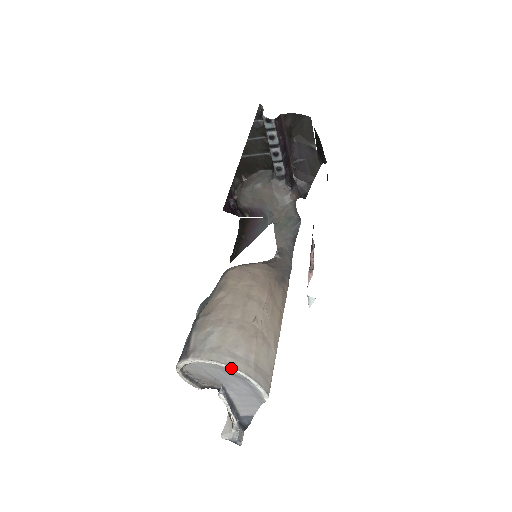
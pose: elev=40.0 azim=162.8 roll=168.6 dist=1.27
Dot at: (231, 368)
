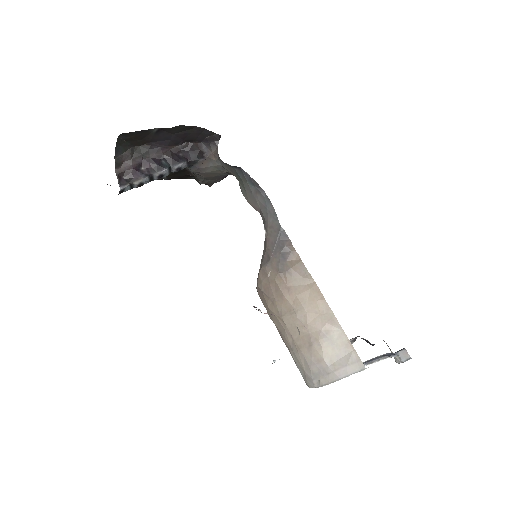
Dot at: (322, 386)
